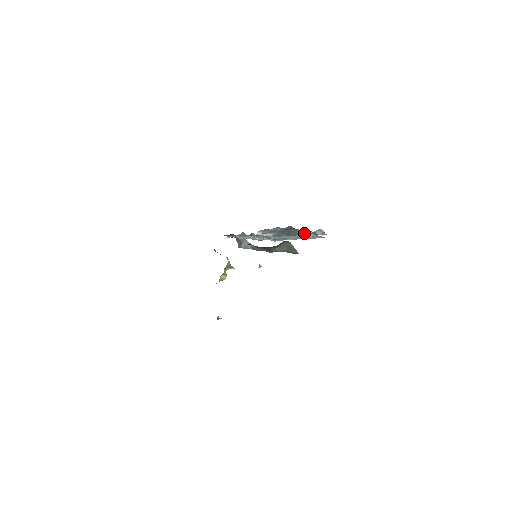
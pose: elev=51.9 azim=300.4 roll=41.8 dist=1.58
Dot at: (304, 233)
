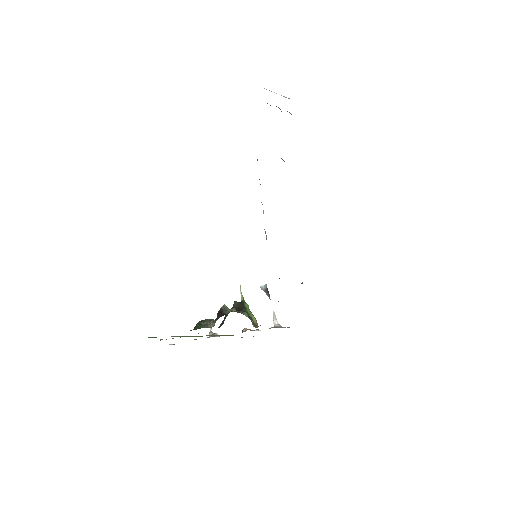
Dot at: occluded
